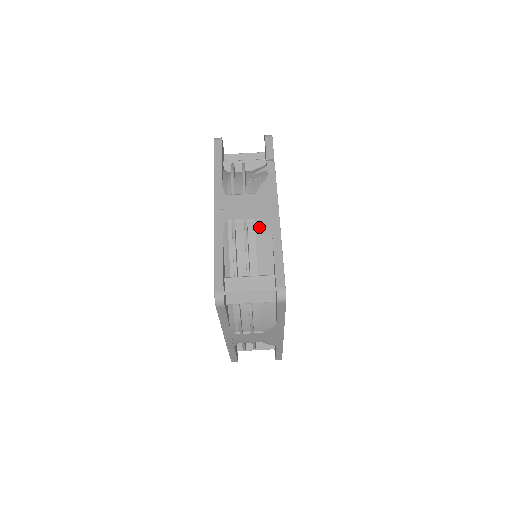
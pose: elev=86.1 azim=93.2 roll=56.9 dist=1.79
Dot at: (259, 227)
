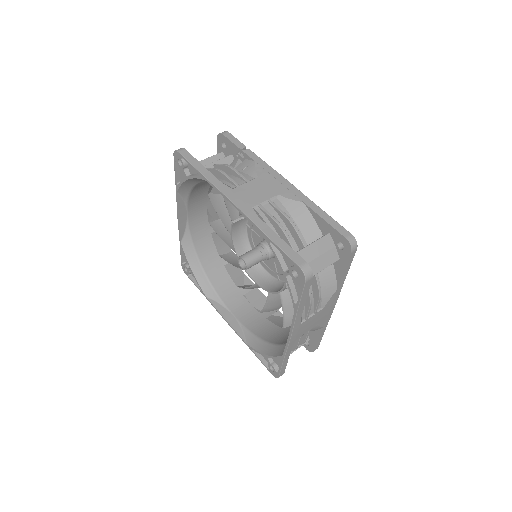
Dot at: (285, 201)
